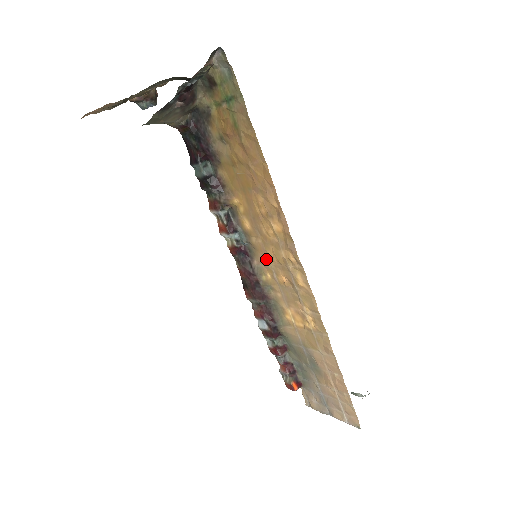
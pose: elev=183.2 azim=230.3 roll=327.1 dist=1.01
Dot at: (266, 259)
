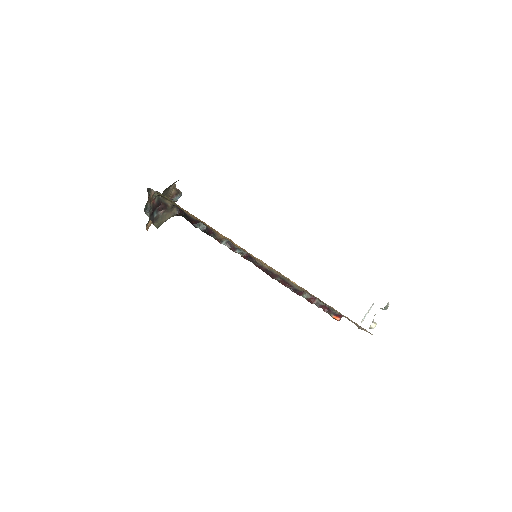
Dot at: occluded
